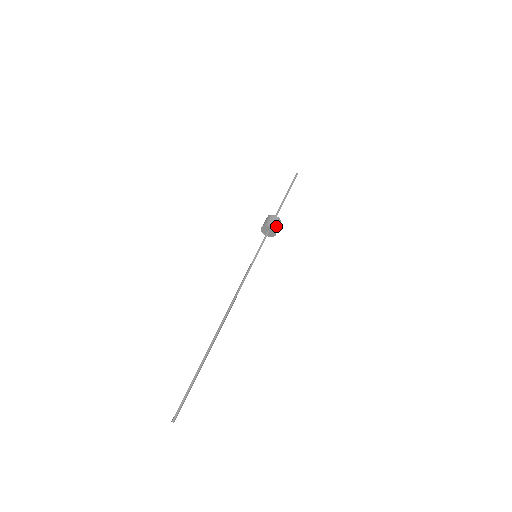
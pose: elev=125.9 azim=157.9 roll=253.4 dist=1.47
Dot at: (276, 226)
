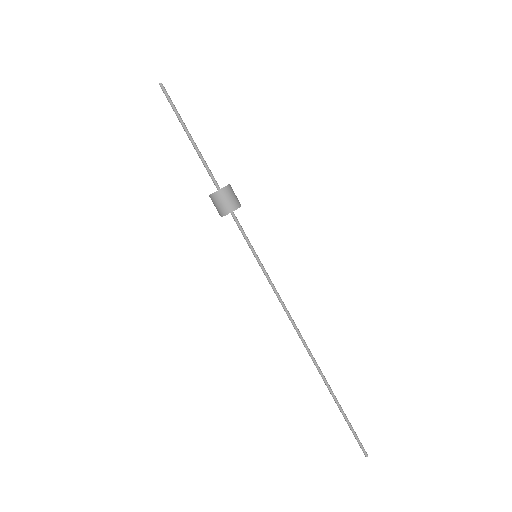
Dot at: (227, 204)
